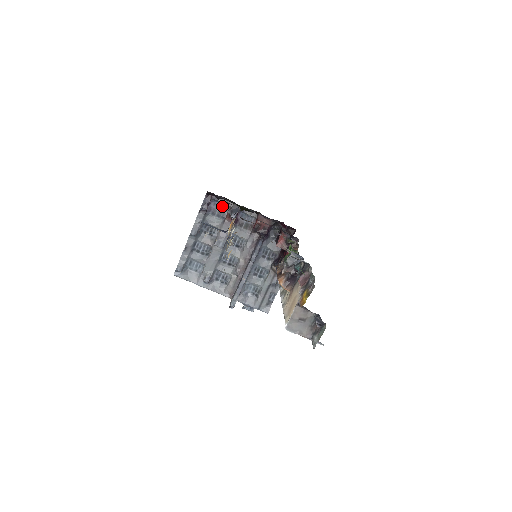
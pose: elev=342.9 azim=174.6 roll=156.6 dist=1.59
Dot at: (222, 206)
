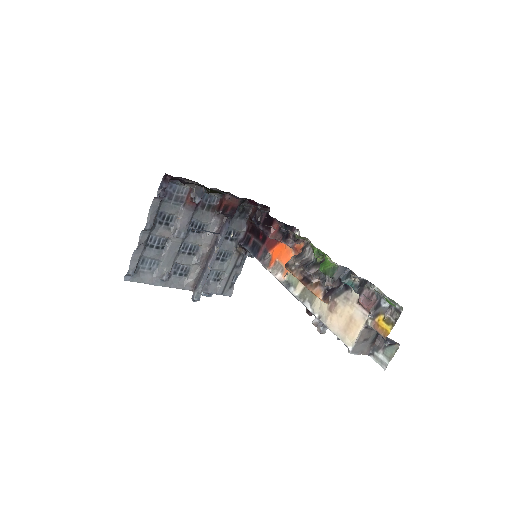
Dot at: (180, 188)
